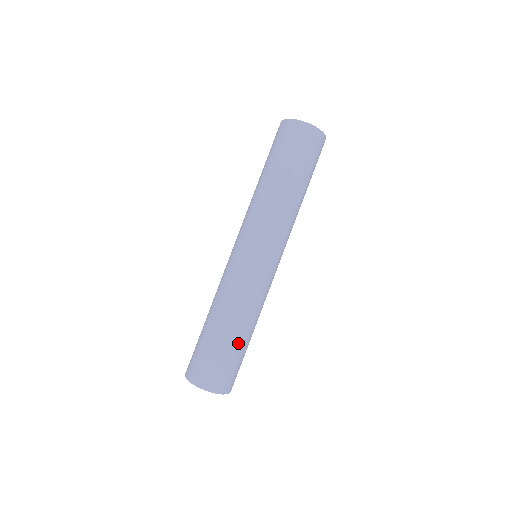
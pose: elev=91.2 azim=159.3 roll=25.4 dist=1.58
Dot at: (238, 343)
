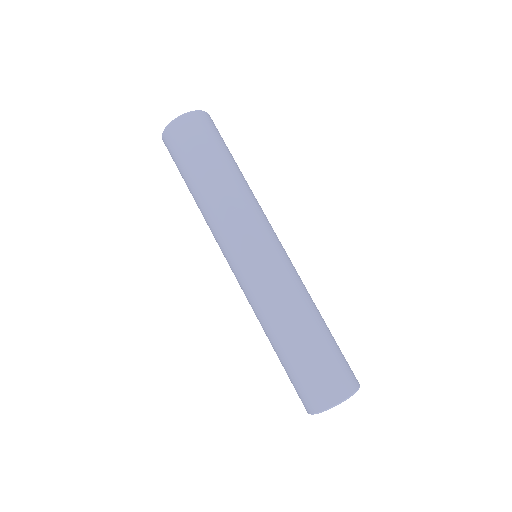
Dot at: occluded
